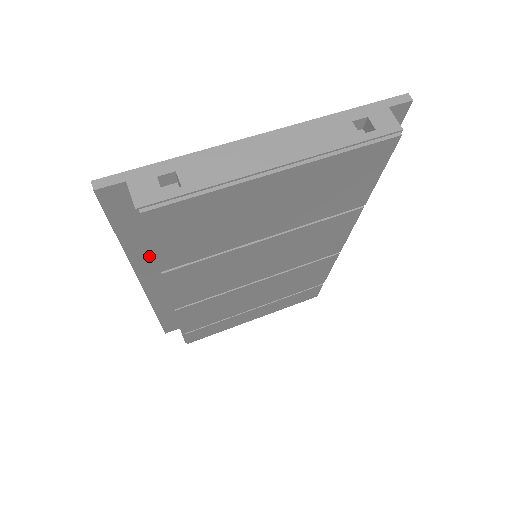
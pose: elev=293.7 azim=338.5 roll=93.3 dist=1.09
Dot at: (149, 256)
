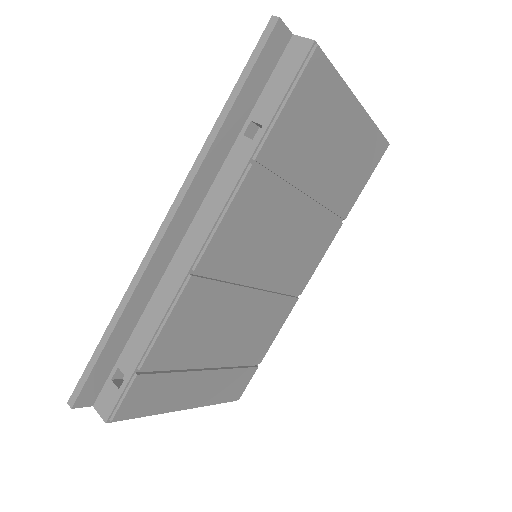
Dot at: (219, 164)
